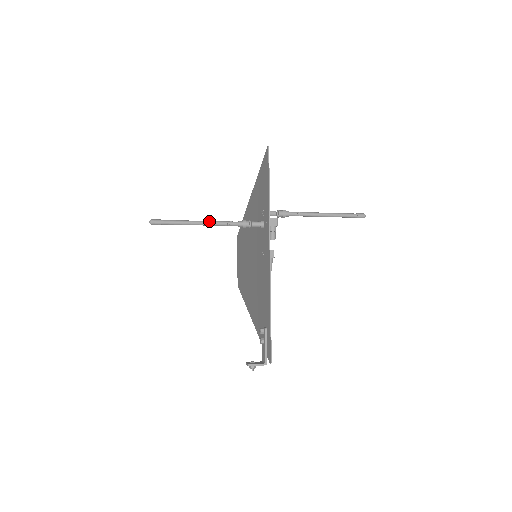
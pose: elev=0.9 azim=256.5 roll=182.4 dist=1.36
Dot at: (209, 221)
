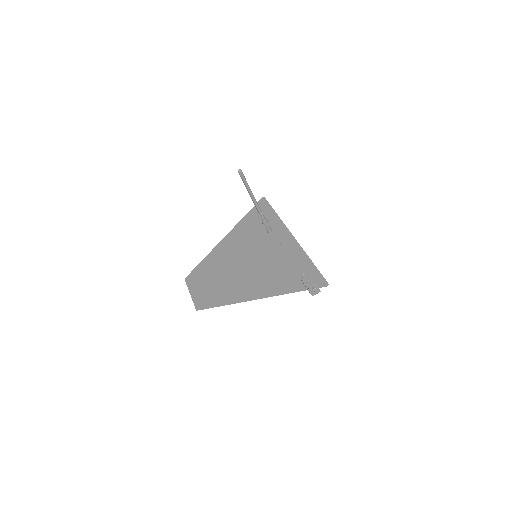
Dot at: (256, 201)
